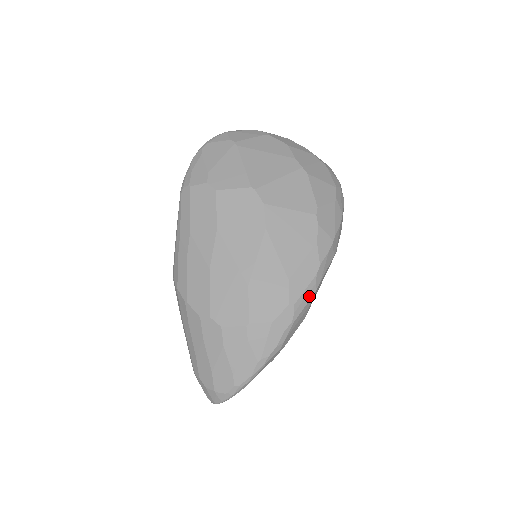
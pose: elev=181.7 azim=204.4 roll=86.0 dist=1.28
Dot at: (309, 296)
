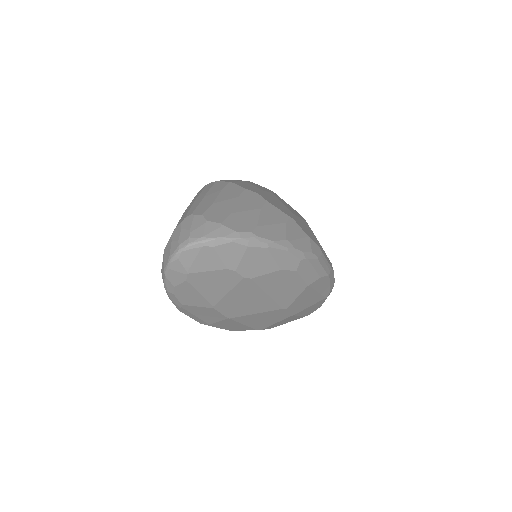
Dot at: (326, 268)
